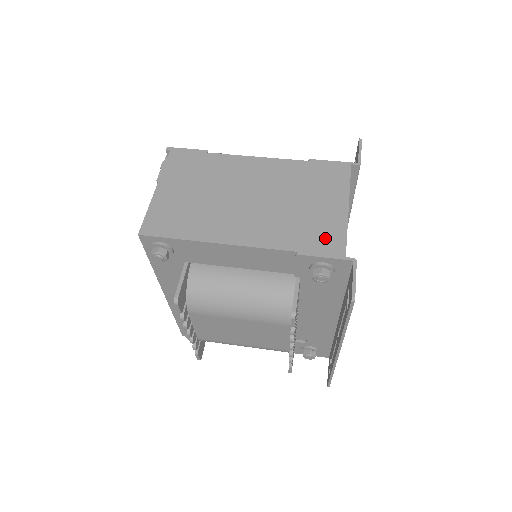
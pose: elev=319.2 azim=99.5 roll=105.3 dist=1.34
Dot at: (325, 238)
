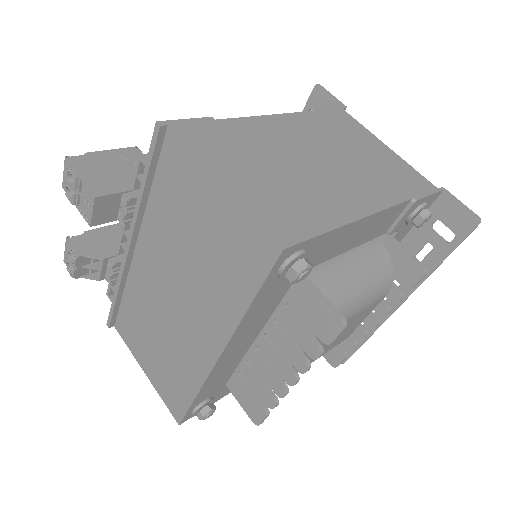
Dot at: (410, 178)
